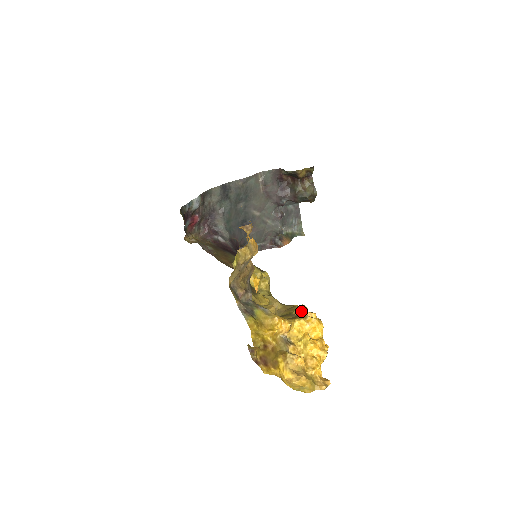
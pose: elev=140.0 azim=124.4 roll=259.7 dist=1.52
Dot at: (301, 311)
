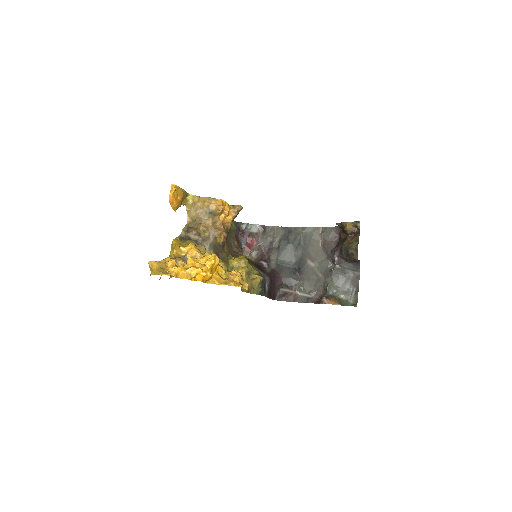
Dot at: (231, 271)
